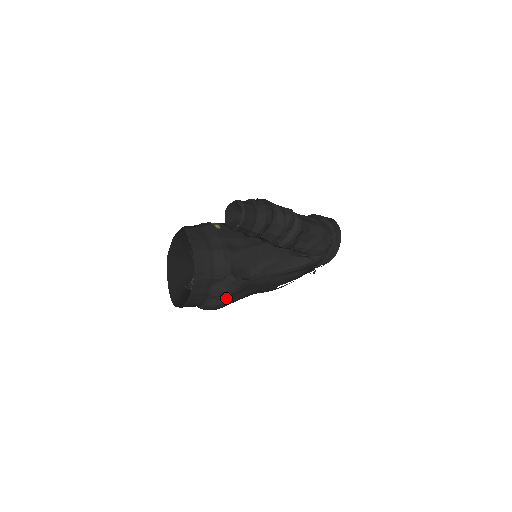
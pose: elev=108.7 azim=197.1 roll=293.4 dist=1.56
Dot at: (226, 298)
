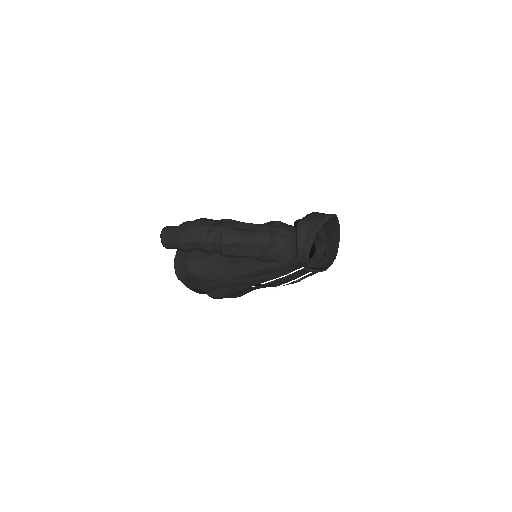
Dot at: (211, 293)
